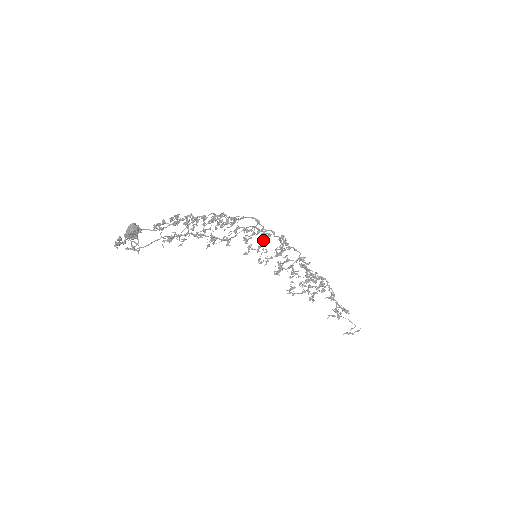
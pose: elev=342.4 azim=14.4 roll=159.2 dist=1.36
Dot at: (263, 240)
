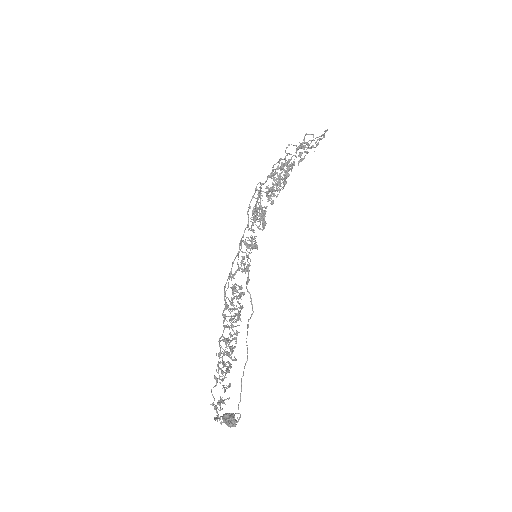
Dot at: (252, 248)
